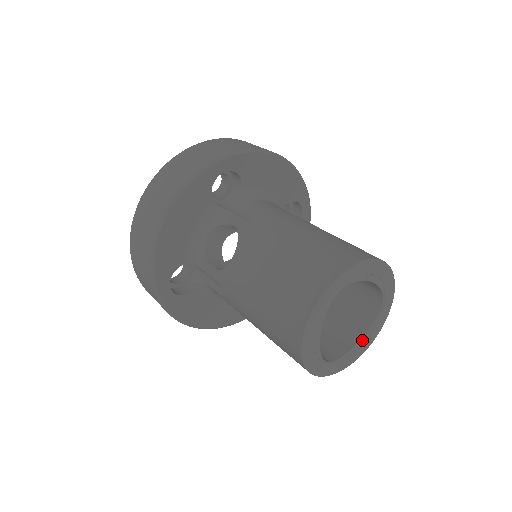
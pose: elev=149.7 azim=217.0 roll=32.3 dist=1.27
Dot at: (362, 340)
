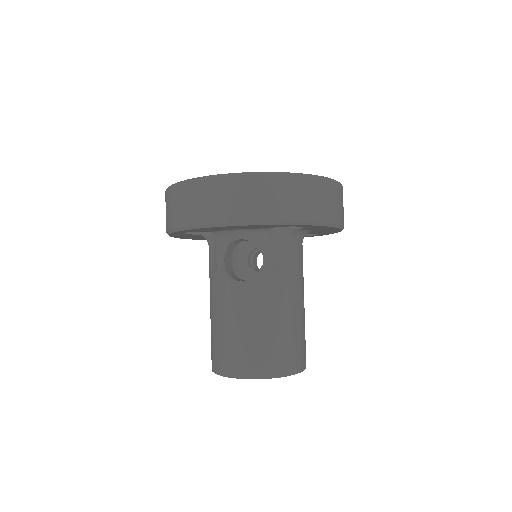
Dot at: occluded
